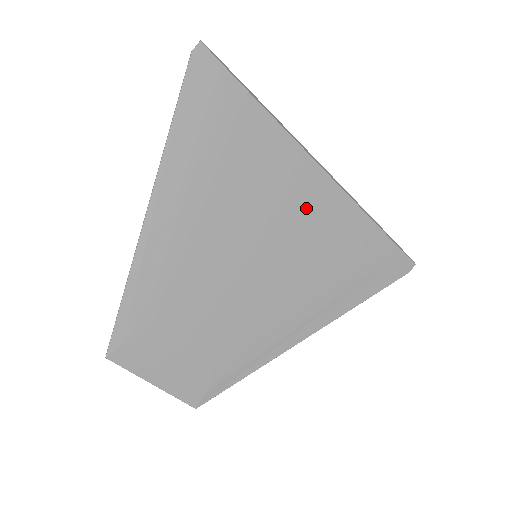
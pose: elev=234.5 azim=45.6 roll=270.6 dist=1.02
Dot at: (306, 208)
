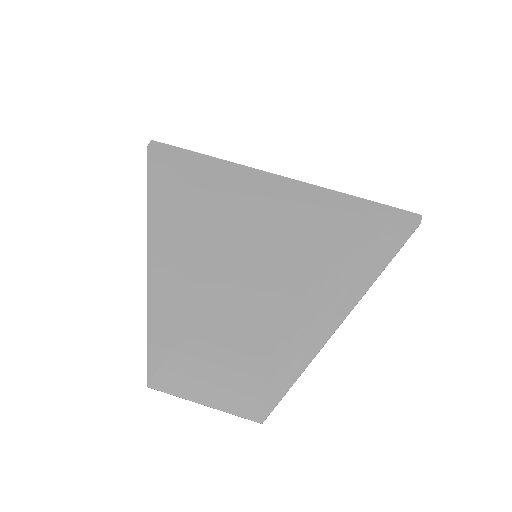
Dot at: (281, 206)
